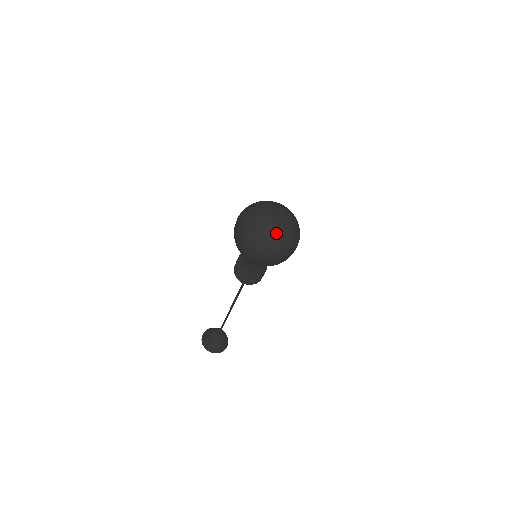
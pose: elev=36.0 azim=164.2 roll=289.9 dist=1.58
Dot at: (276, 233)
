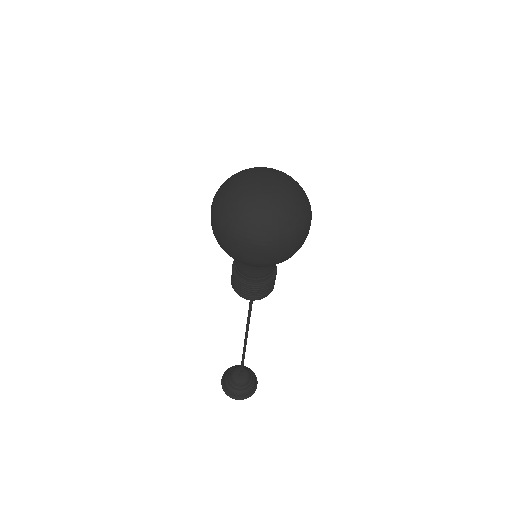
Dot at: (260, 209)
